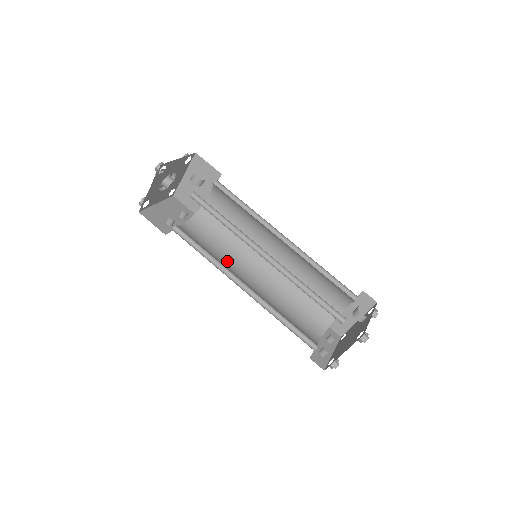
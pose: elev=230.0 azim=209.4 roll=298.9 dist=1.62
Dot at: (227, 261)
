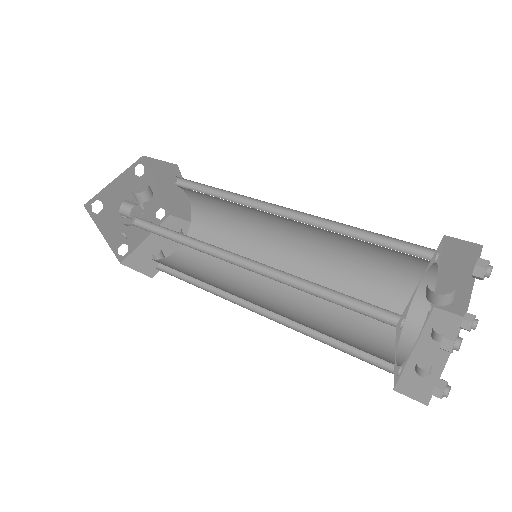
Dot at: (239, 274)
